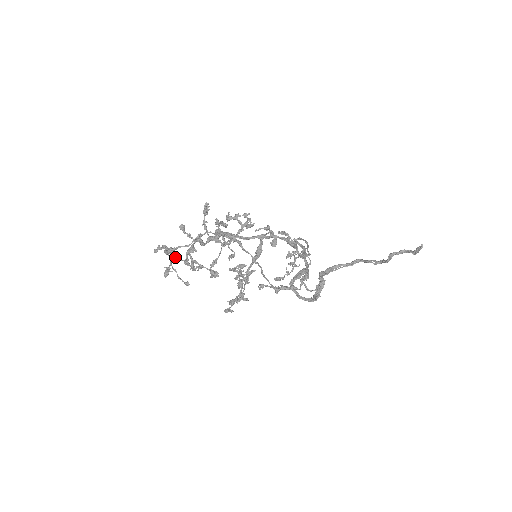
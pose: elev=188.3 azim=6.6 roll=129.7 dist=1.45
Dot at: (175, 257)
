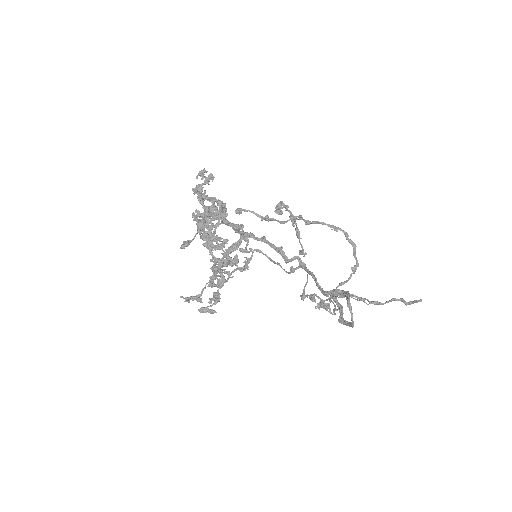
Dot at: (199, 223)
